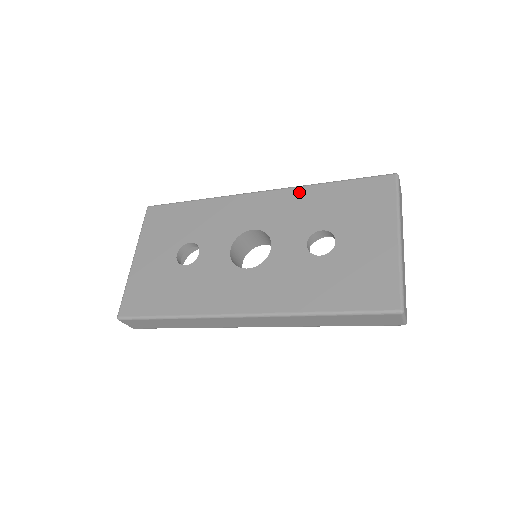
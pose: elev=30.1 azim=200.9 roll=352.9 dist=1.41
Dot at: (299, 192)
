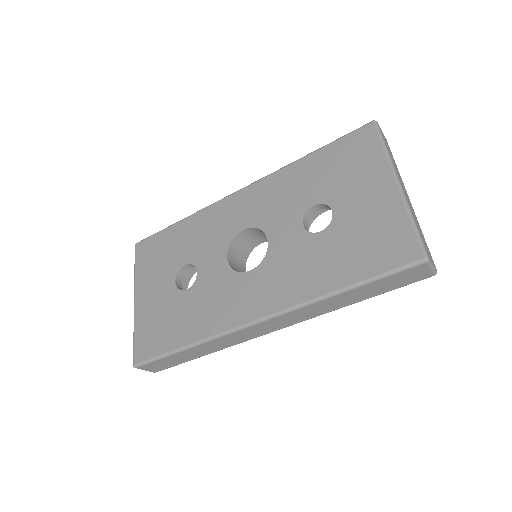
Dot at: (279, 176)
